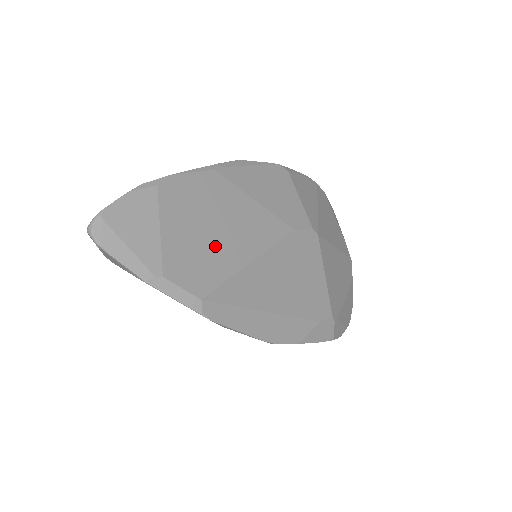
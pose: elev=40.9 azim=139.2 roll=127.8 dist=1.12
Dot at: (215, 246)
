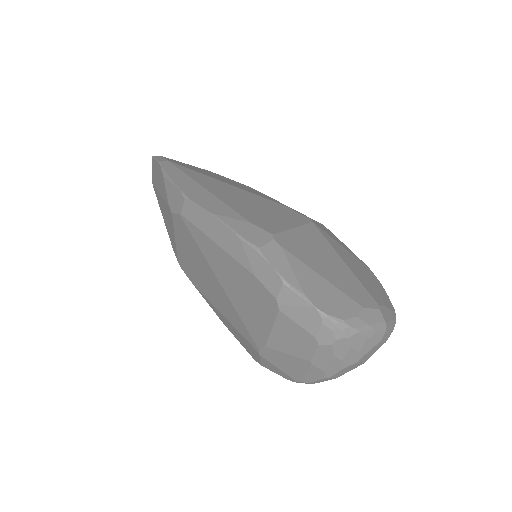
Dot at: occluded
